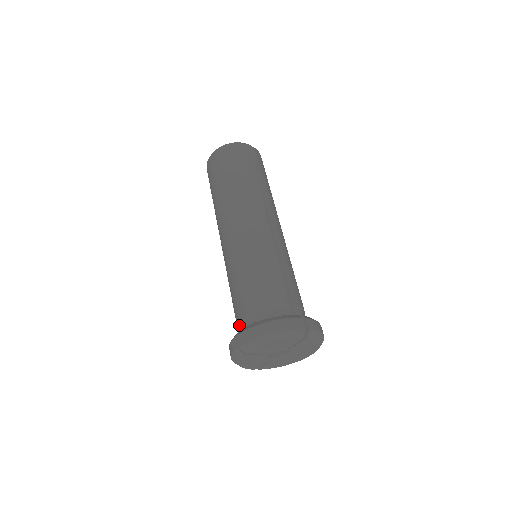
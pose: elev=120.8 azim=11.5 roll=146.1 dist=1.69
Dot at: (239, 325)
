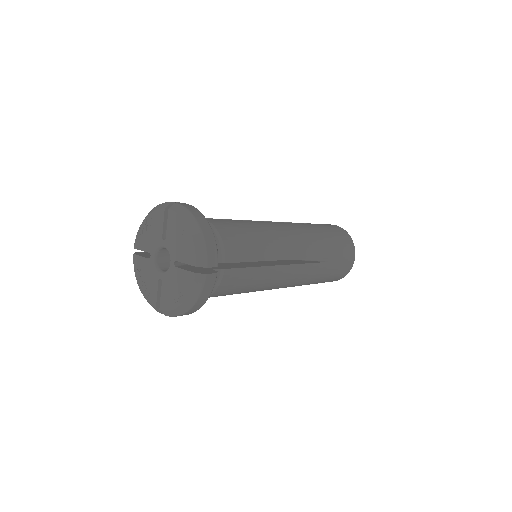
Dot at: occluded
